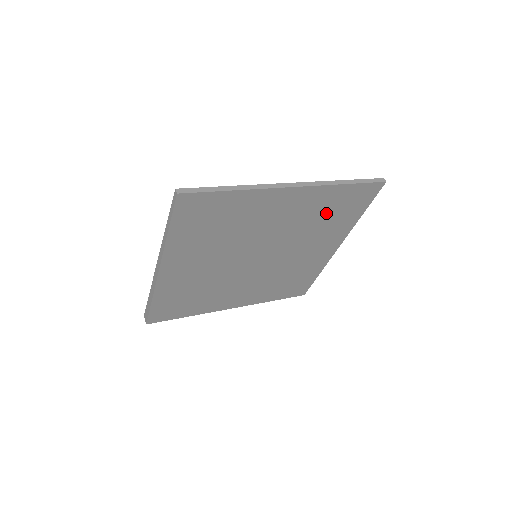
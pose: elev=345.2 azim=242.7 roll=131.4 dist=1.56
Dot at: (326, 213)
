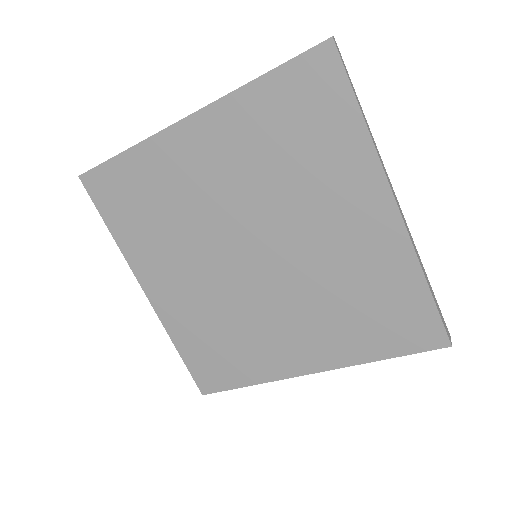
Dot at: (283, 141)
